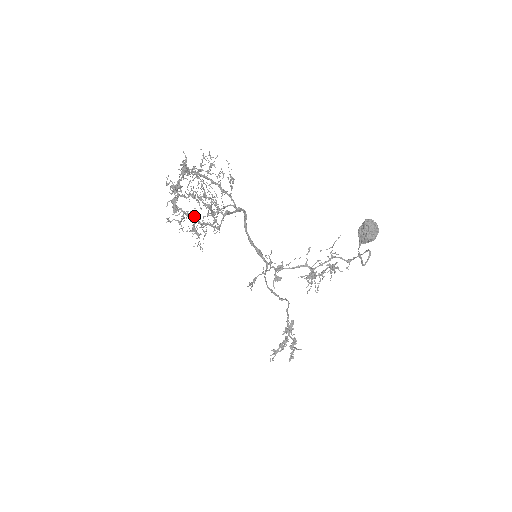
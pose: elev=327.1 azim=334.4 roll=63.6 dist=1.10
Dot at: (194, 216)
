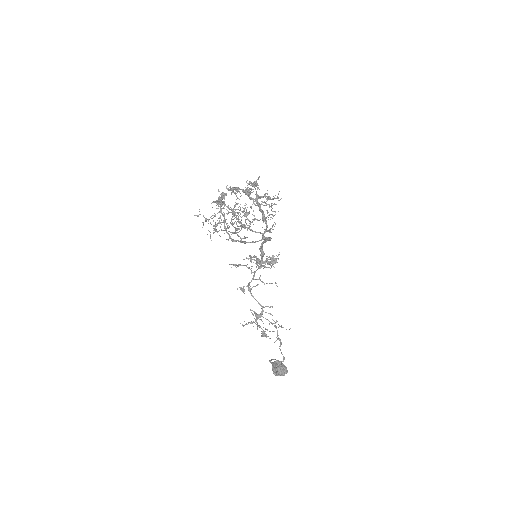
Dot at: (225, 219)
